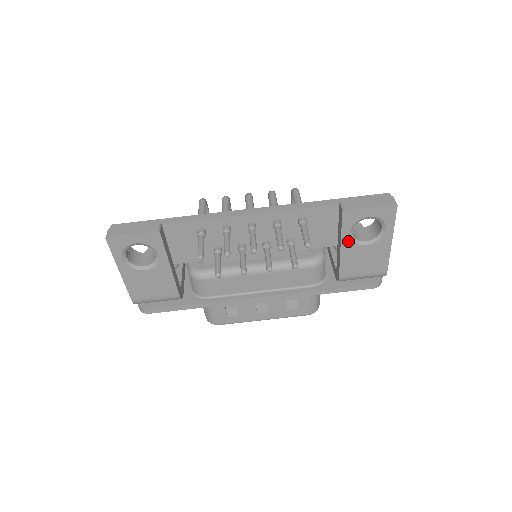
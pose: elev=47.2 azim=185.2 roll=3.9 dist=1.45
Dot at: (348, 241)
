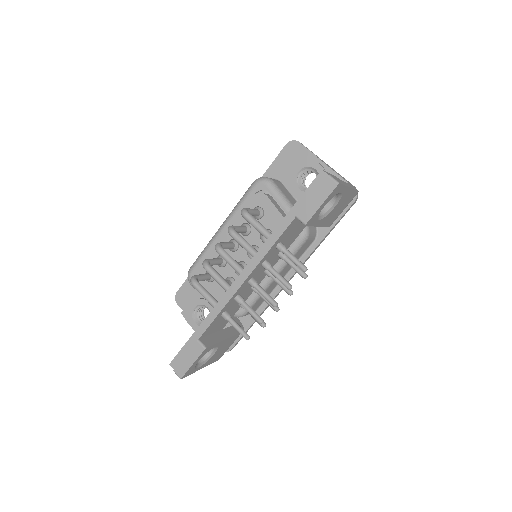
Dot at: (321, 221)
